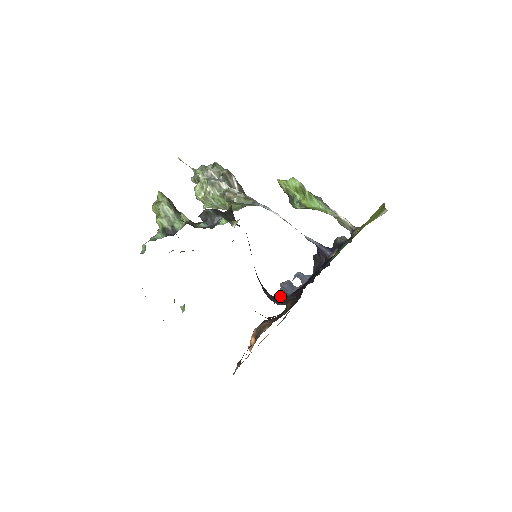
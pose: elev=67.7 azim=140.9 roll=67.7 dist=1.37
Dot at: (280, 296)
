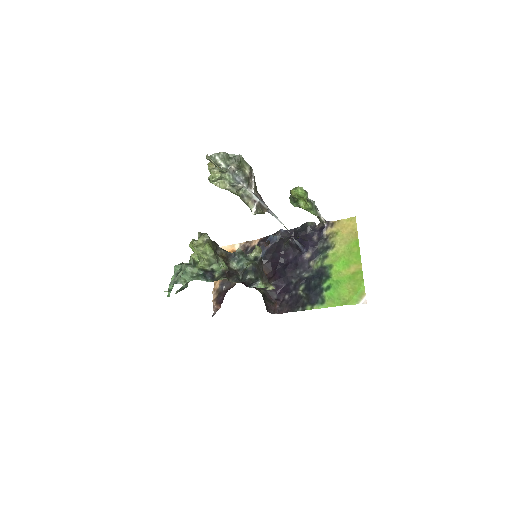
Dot at: occluded
